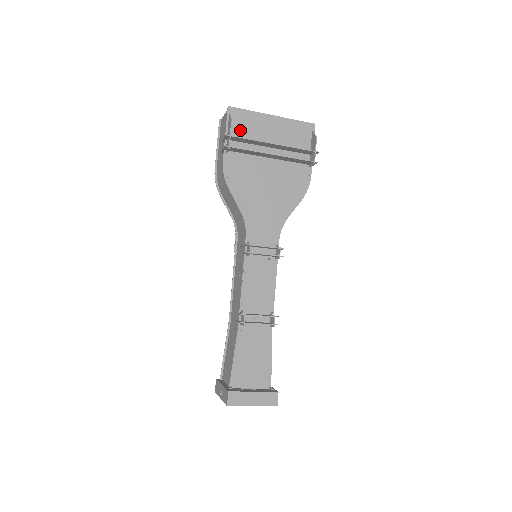
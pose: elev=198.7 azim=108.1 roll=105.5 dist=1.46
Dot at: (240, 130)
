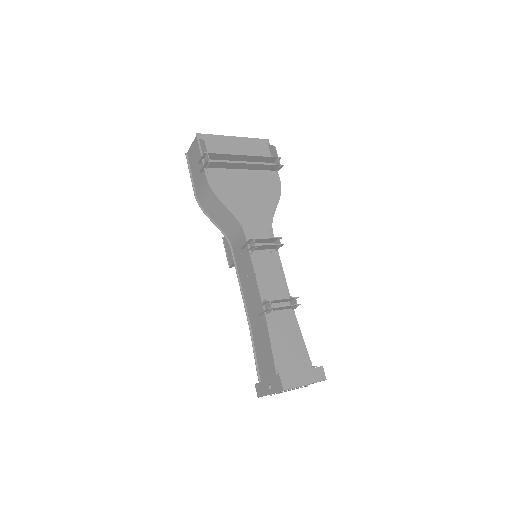
Dot at: (212, 150)
